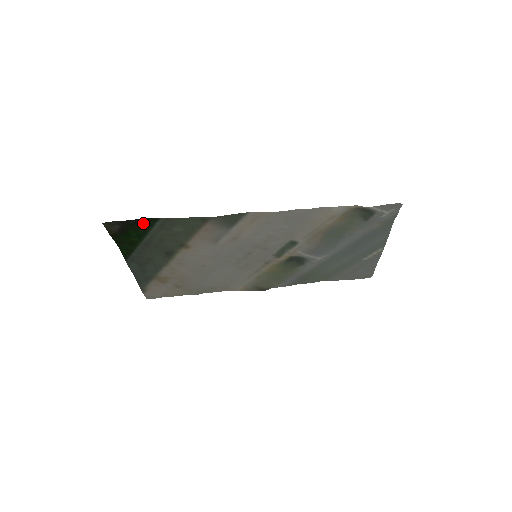
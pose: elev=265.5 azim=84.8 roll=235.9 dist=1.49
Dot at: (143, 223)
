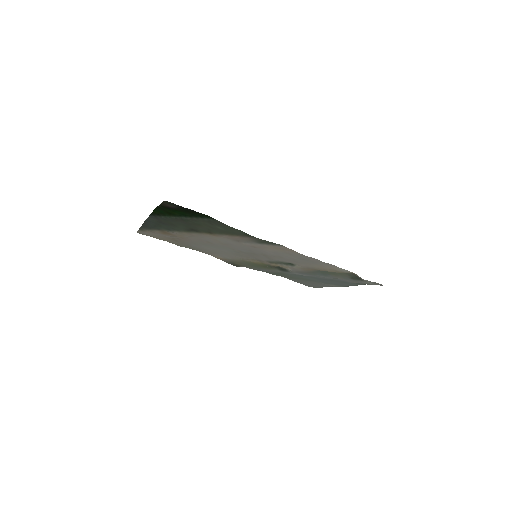
Dot at: (196, 213)
